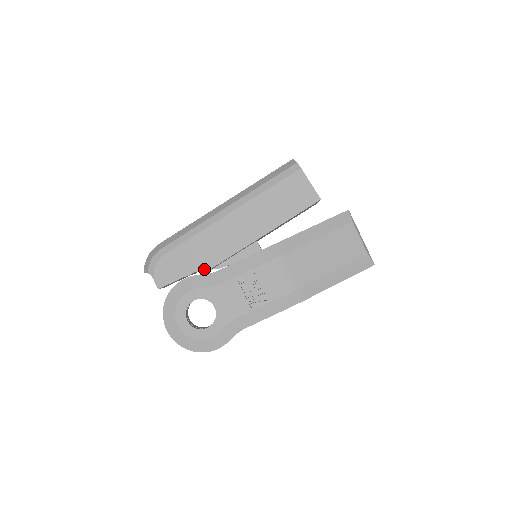
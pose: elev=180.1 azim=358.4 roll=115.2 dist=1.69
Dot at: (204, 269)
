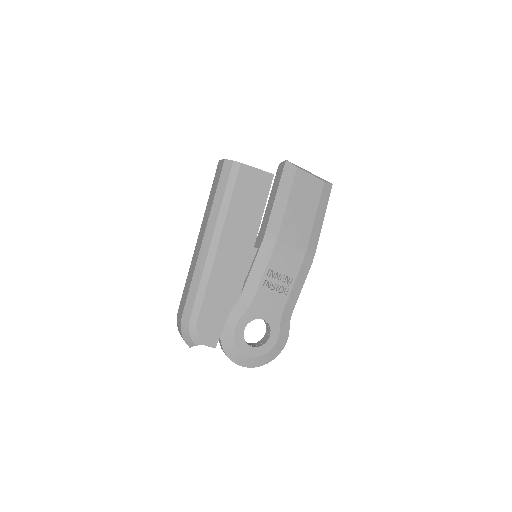
Dot at: (235, 303)
